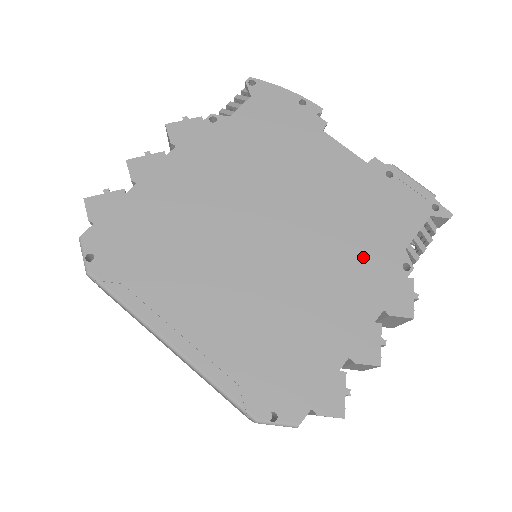
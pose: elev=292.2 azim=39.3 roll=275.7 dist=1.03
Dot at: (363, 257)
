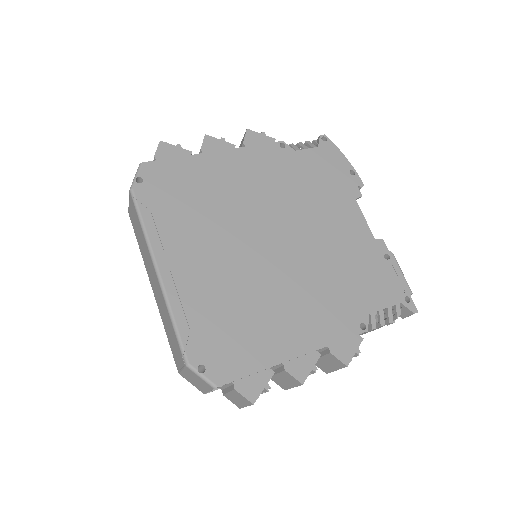
Dot at: (335, 300)
